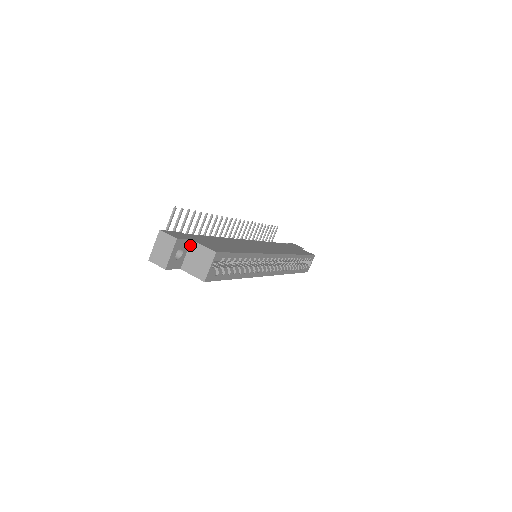
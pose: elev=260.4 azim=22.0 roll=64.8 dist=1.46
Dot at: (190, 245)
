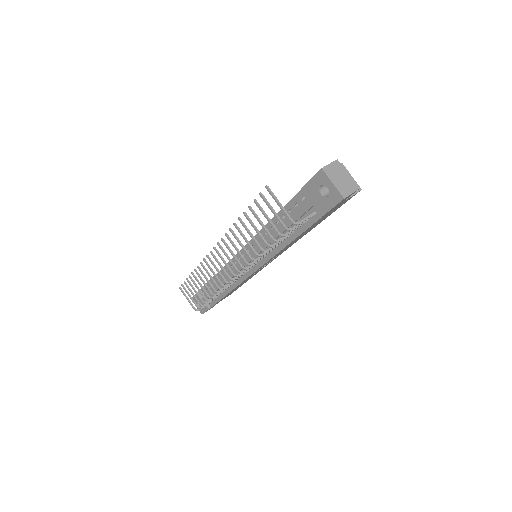
Dot at: occluded
